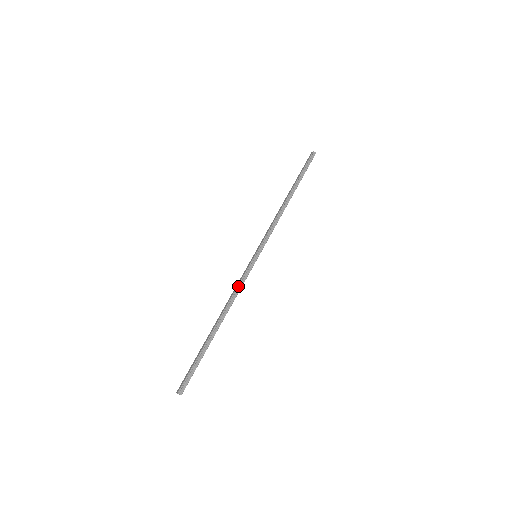
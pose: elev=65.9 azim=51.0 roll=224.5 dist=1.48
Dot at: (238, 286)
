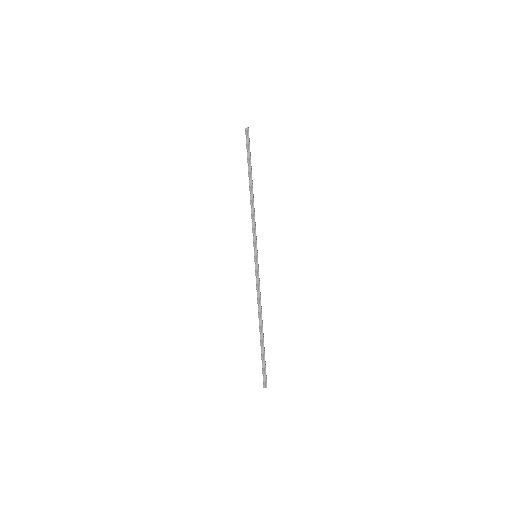
Dot at: (257, 290)
